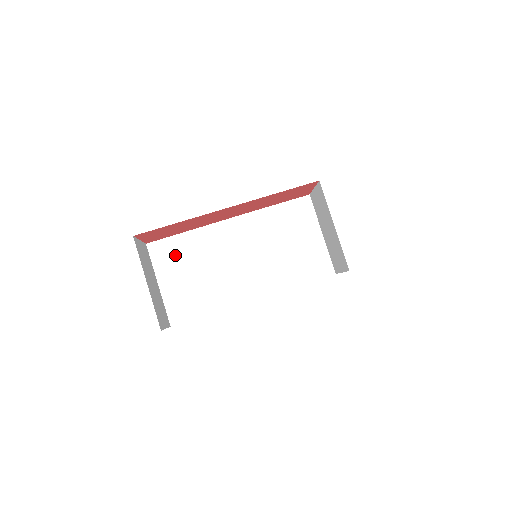
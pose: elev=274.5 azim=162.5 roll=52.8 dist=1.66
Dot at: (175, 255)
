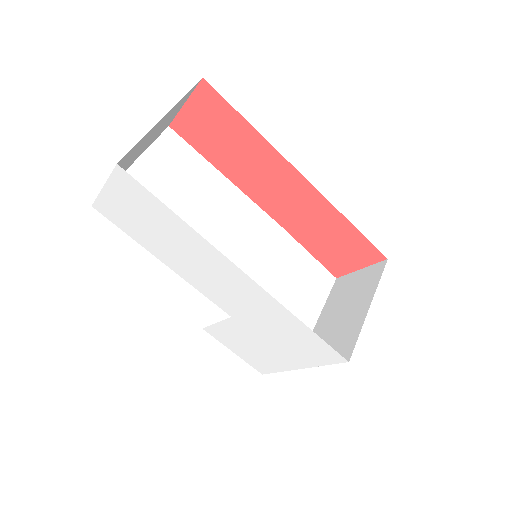
Dot at: (181, 166)
